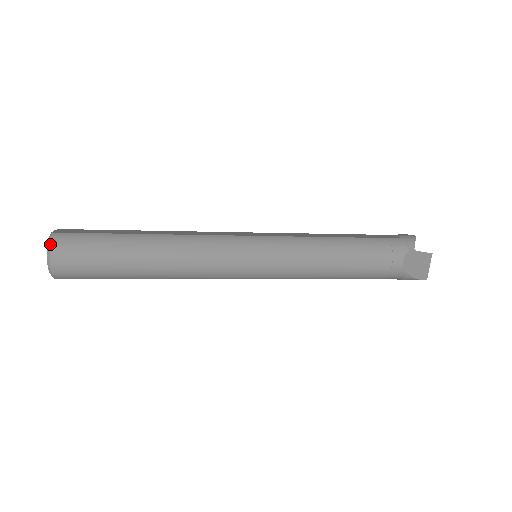
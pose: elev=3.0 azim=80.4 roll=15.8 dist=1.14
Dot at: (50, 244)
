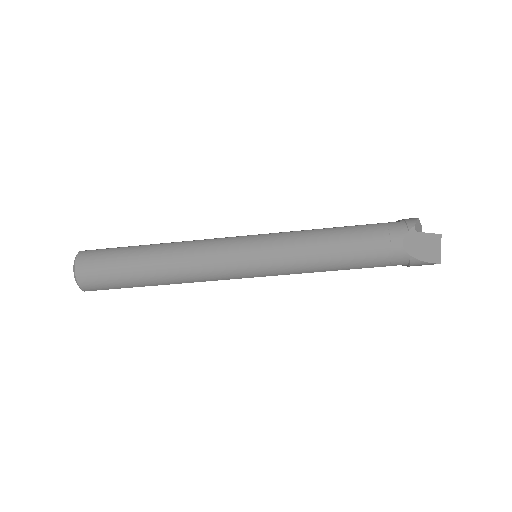
Dot at: (75, 260)
